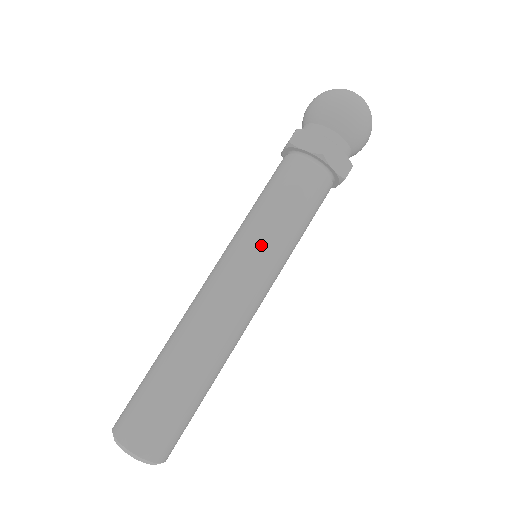
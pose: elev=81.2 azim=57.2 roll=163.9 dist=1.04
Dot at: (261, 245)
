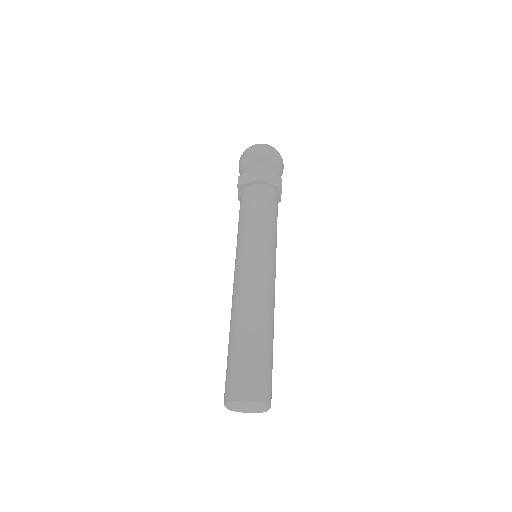
Dot at: (253, 242)
